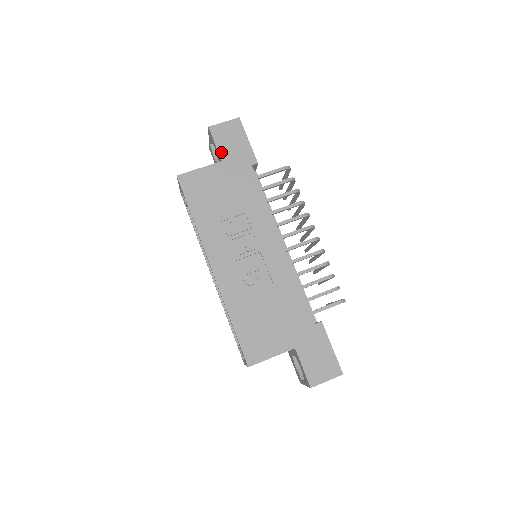
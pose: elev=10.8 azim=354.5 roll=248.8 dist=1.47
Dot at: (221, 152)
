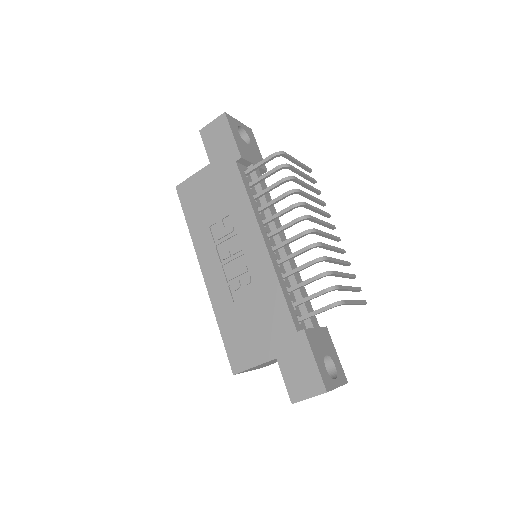
Dot at: (209, 154)
